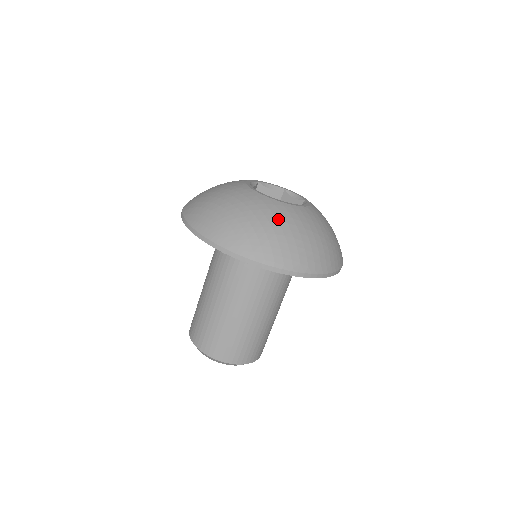
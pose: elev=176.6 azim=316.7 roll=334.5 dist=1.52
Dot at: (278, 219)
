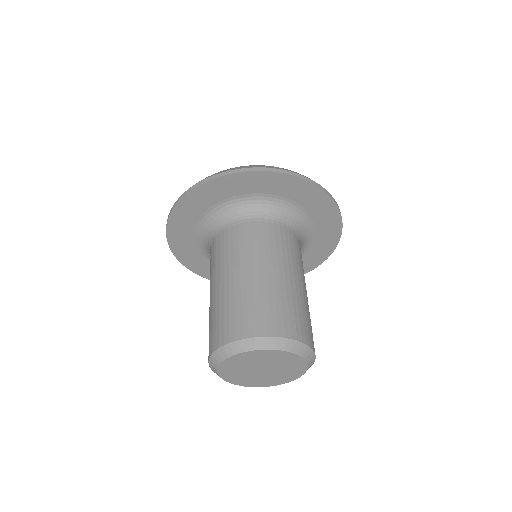
Dot at: occluded
